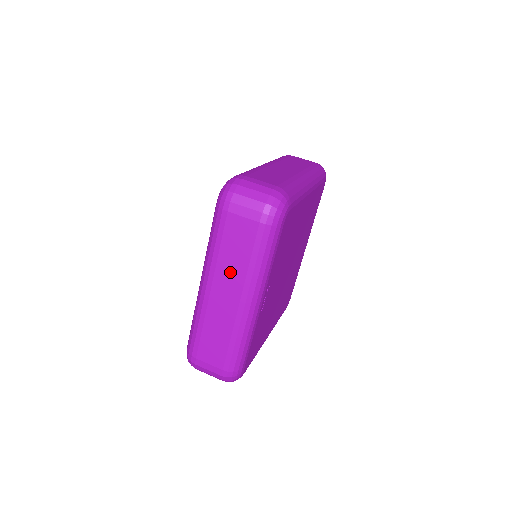
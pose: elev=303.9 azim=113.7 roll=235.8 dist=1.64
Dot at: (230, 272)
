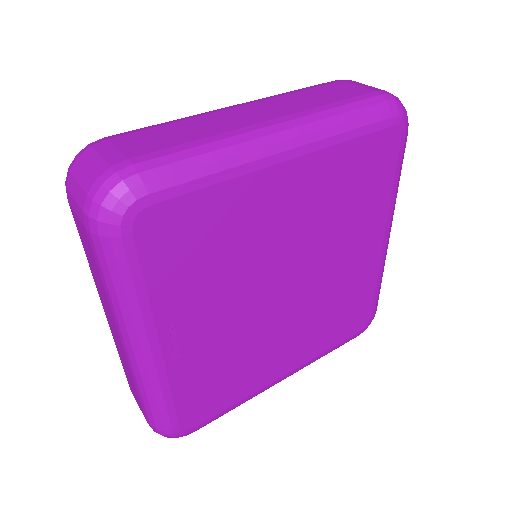
Dot at: (102, 295)
